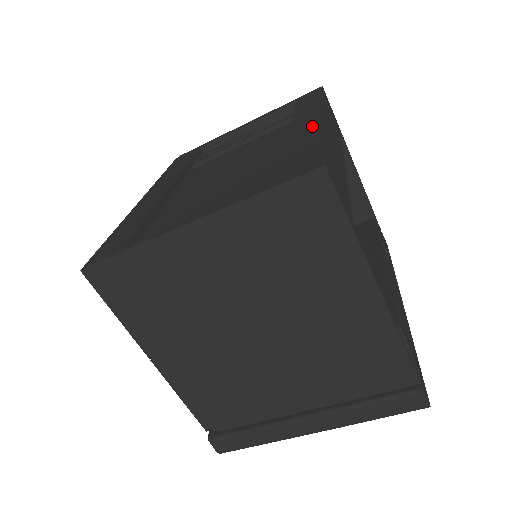
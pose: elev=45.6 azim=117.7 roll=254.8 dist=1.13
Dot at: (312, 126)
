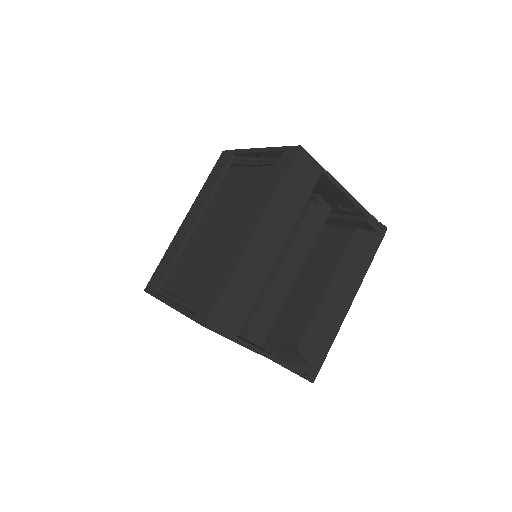
Dot at: (240, 249)
